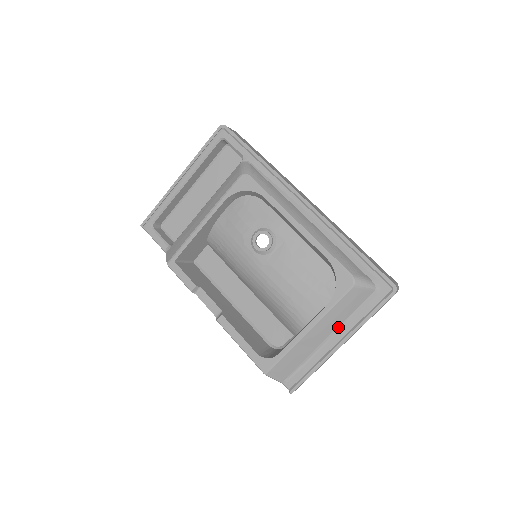
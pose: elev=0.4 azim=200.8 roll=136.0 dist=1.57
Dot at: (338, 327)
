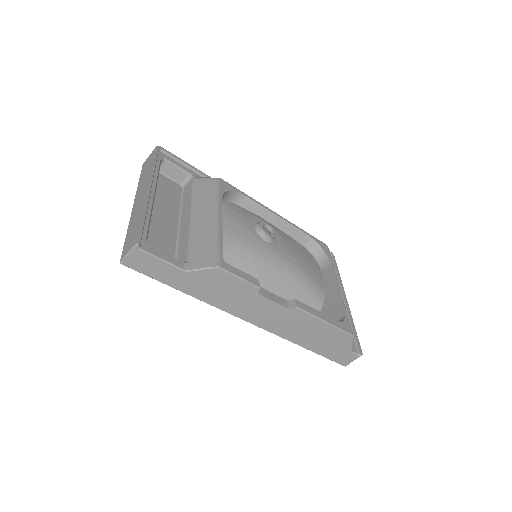
Dot at: occluded
